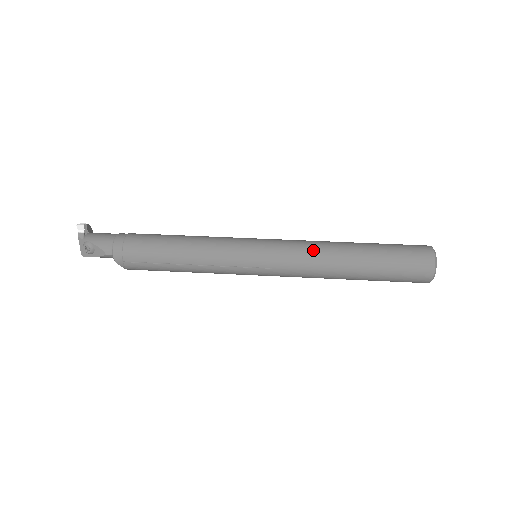
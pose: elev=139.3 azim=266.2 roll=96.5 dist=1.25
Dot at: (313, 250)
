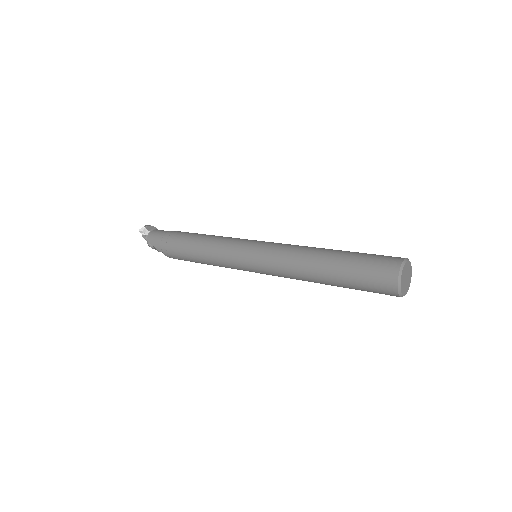
Dot at: (289, 262)
